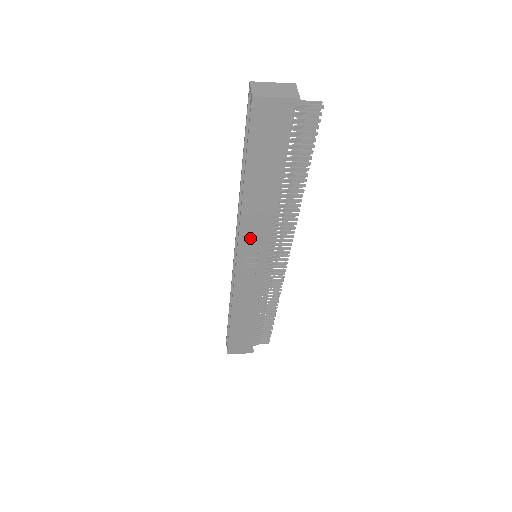
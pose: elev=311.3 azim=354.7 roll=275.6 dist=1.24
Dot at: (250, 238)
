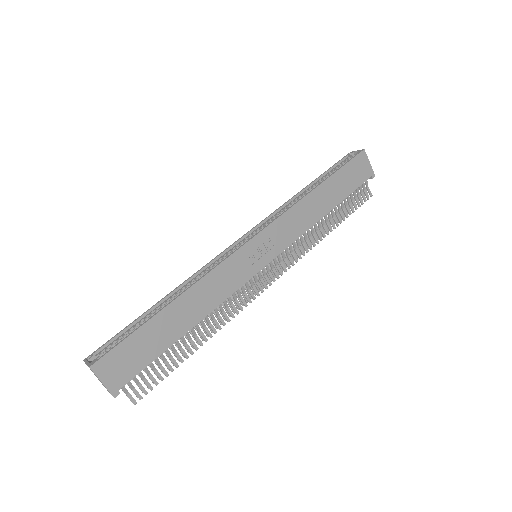
Dot at: (283, 227)
